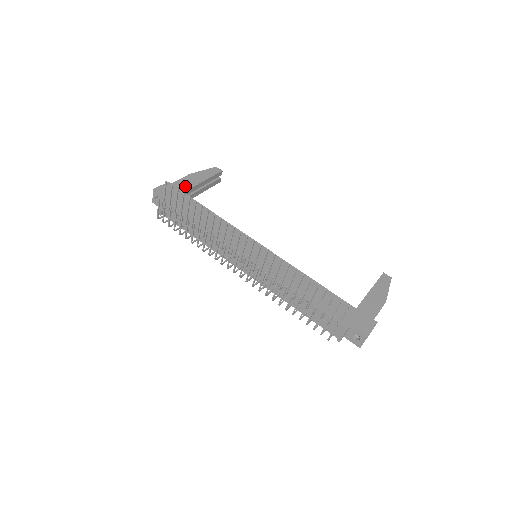
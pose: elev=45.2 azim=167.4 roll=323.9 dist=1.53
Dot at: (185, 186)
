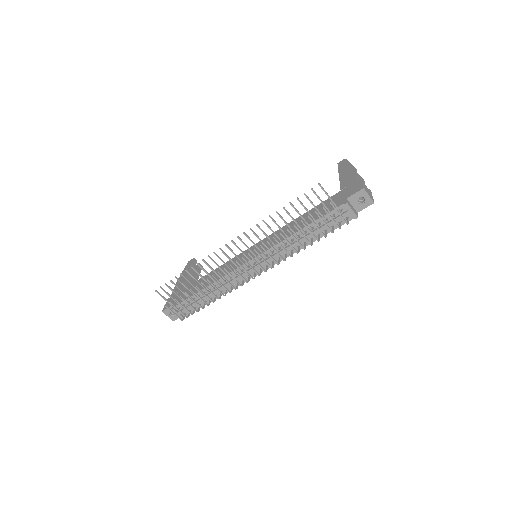
Dot at: occluded
